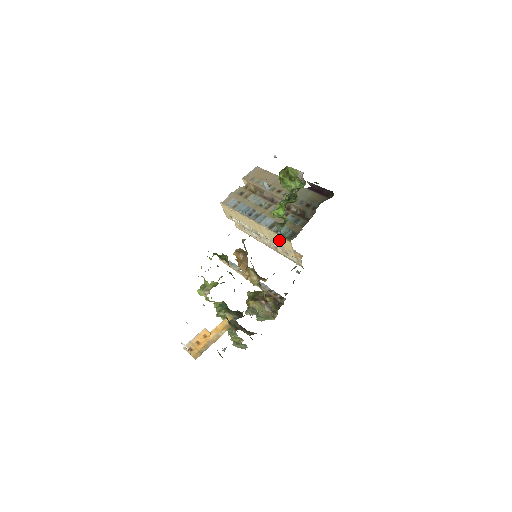
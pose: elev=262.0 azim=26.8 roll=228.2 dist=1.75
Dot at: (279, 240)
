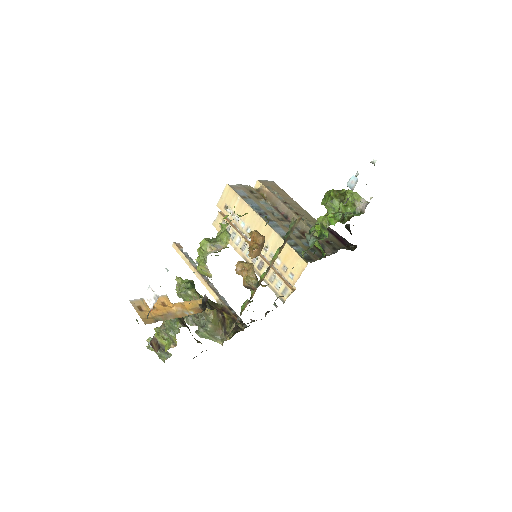
Dot at: (288, 256)
